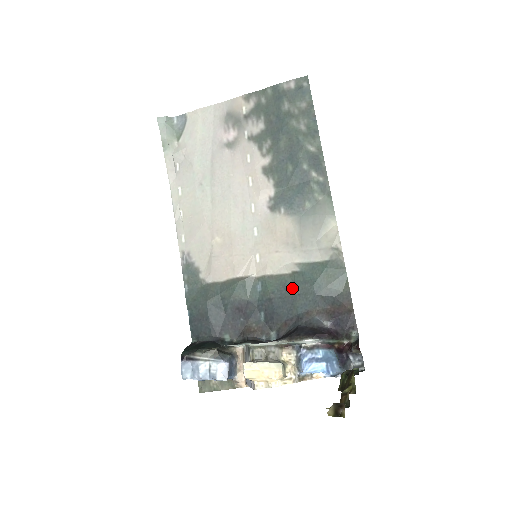
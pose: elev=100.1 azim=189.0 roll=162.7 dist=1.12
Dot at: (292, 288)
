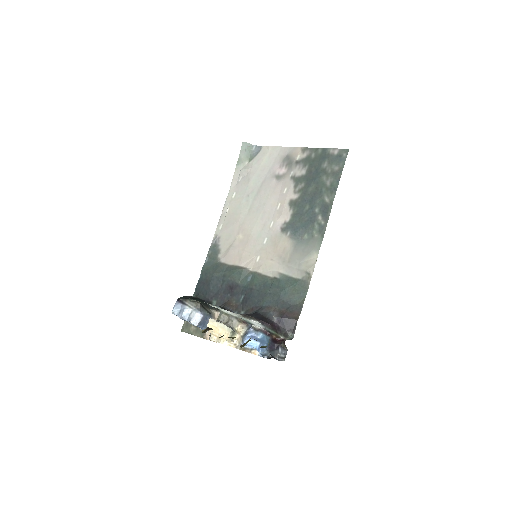
Dot at: (268, 287)
